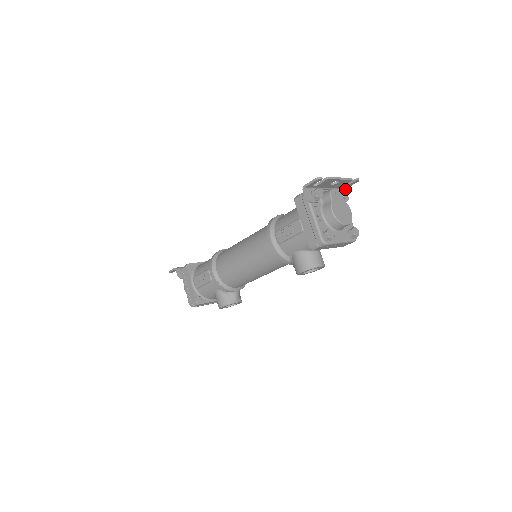
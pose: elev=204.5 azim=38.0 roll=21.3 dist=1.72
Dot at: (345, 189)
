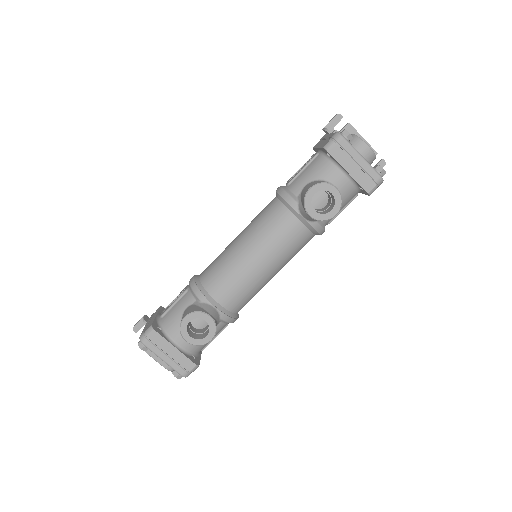
Dot at: occluded
